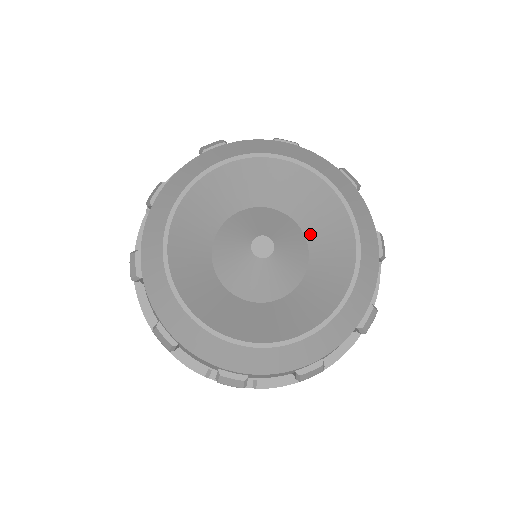
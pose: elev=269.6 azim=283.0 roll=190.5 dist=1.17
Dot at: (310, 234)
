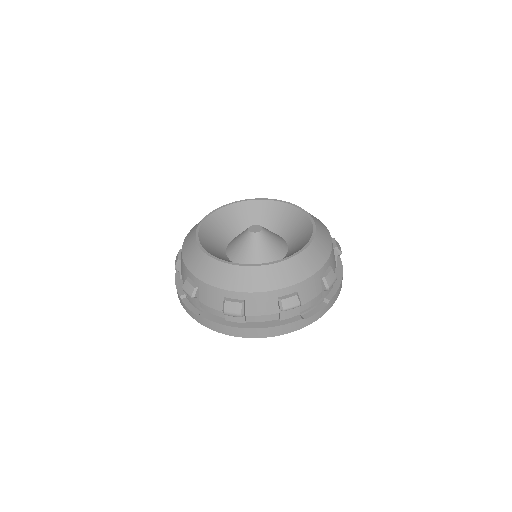
Dot at: (290, 250)
